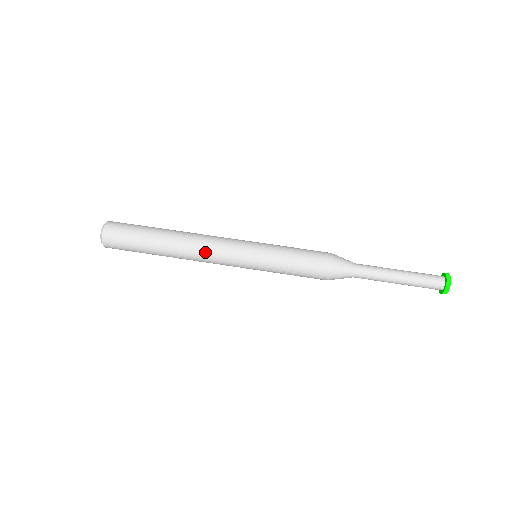
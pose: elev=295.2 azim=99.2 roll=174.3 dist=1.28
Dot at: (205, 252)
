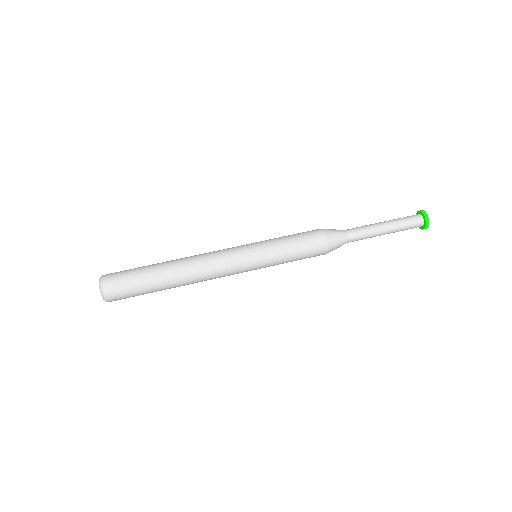
Dot at: (212, 277)
